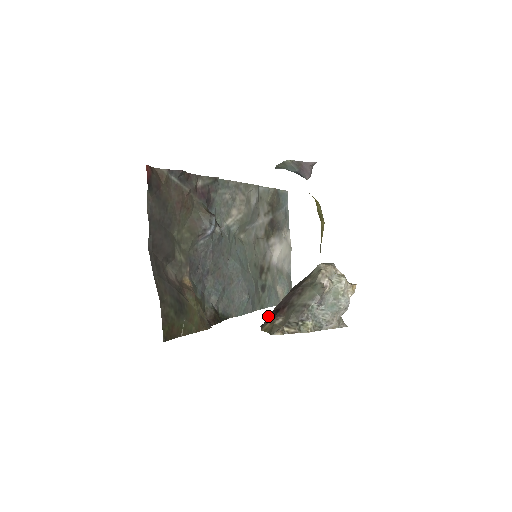
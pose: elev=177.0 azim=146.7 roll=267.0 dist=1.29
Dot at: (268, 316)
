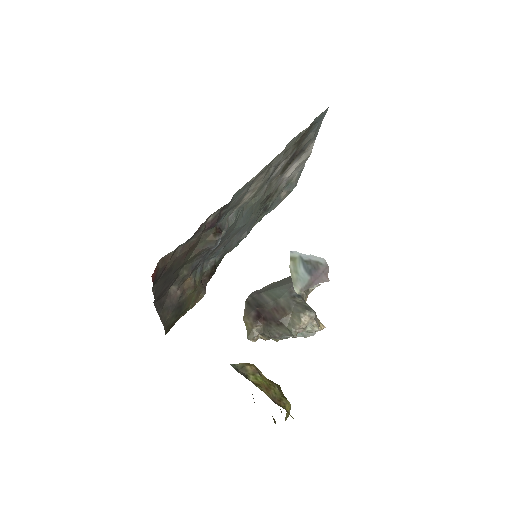
Dot at: (252, 305)
